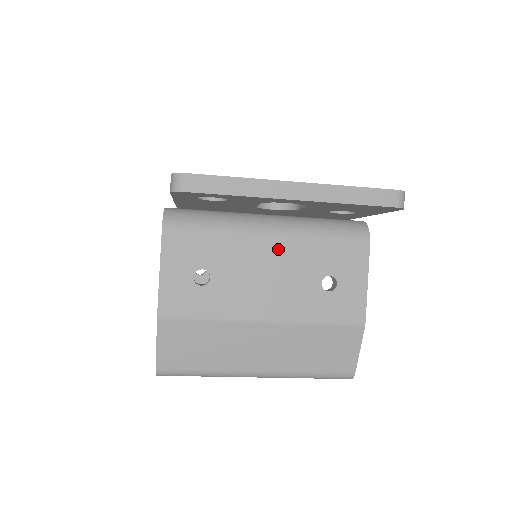
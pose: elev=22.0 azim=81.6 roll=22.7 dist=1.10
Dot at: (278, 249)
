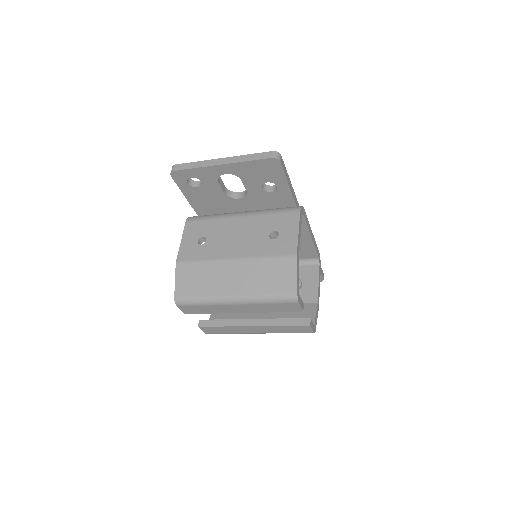
Dot at: (245, 222)
